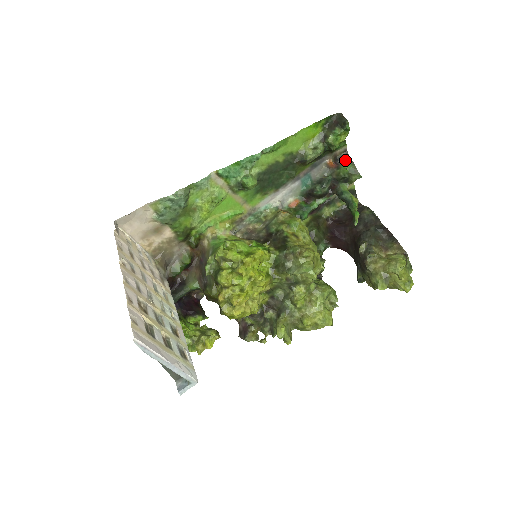
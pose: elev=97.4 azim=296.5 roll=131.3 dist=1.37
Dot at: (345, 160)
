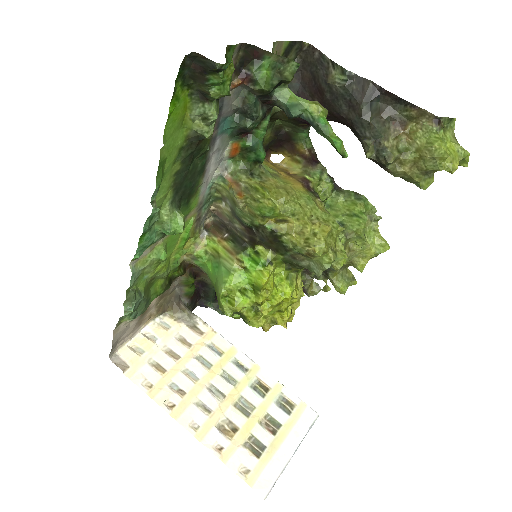
Dot at: (252, 58)
